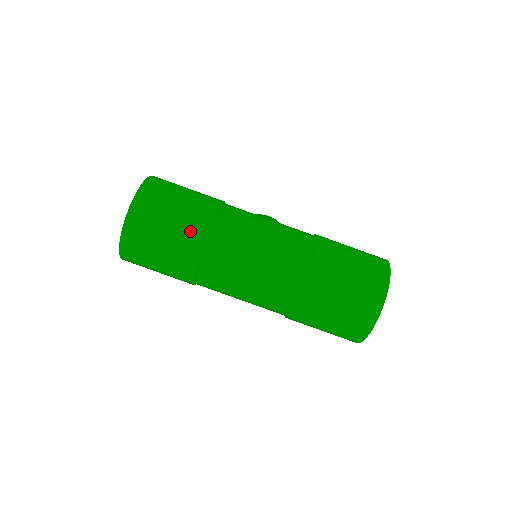
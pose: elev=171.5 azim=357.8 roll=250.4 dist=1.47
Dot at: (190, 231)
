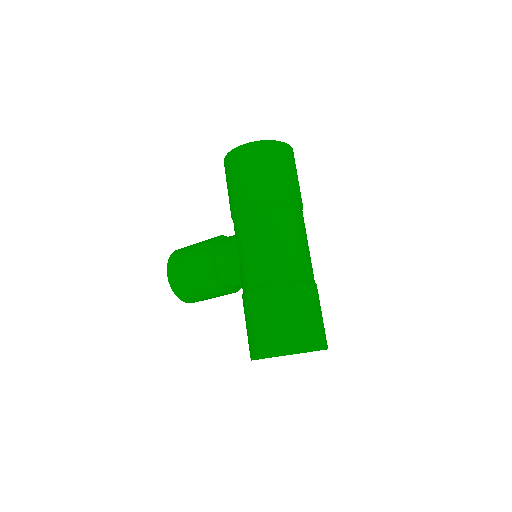
Dot at: (300, 192)
